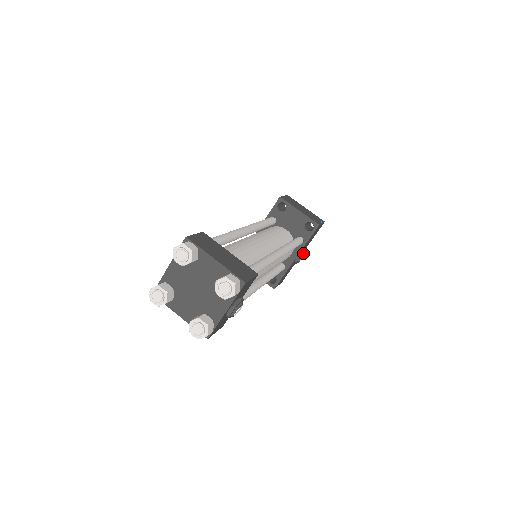
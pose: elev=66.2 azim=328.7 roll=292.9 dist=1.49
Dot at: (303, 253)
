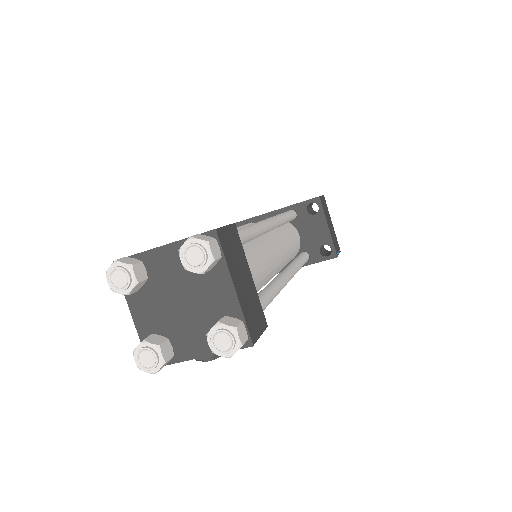
Dot at: occluded
